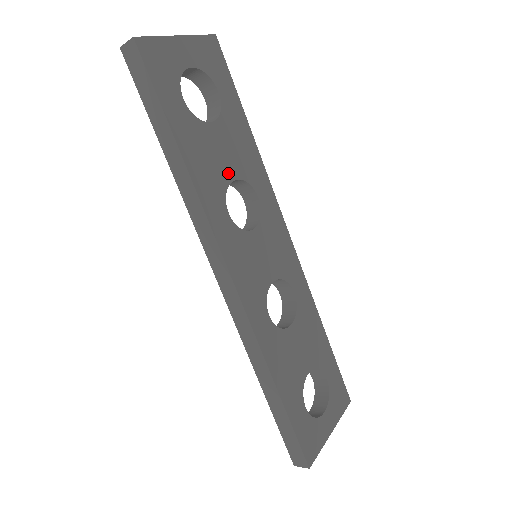
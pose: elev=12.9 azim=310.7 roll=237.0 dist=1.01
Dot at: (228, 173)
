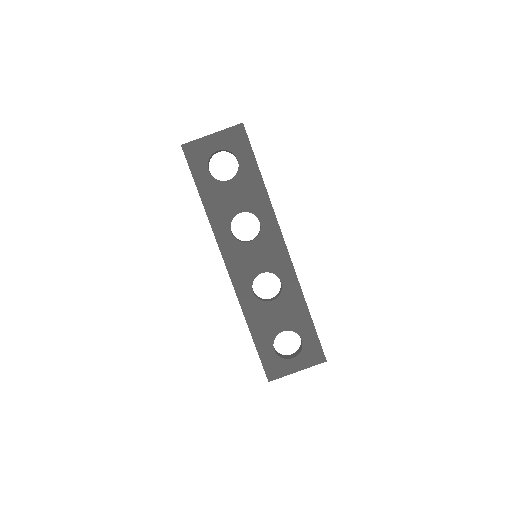
Dot at: (236, 209)
